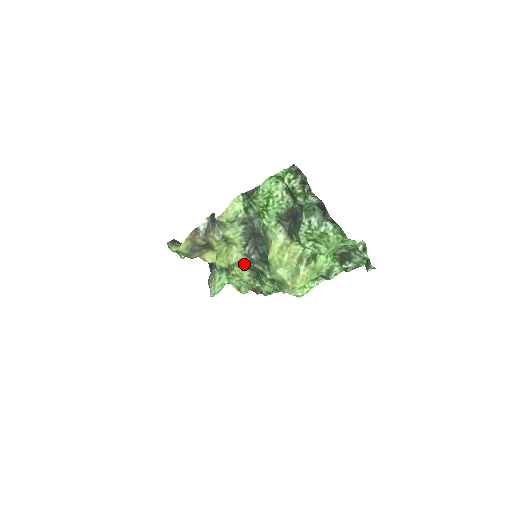
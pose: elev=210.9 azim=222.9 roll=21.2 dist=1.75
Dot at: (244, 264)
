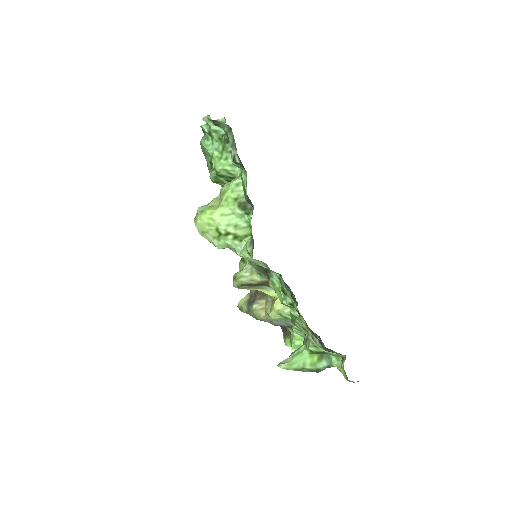
Dot at: occluded
